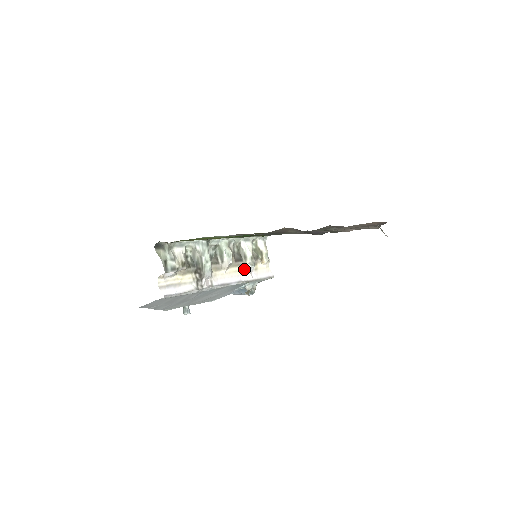
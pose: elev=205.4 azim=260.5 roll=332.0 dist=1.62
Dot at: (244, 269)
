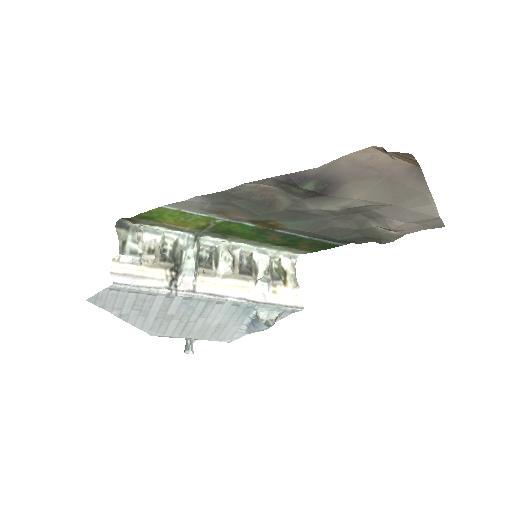
Dot at: (253, 286)
